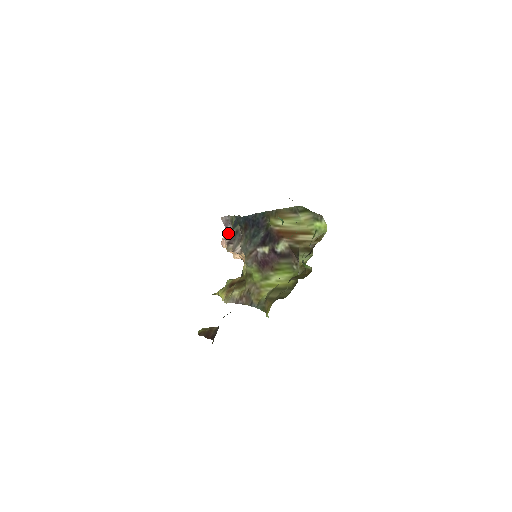
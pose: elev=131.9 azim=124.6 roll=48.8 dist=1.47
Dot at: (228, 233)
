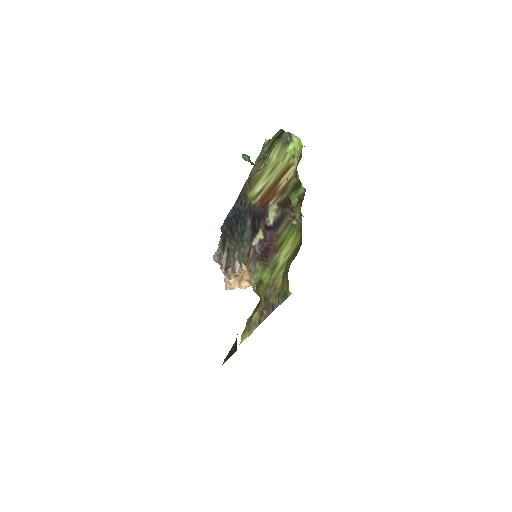
Dot at: occluded
